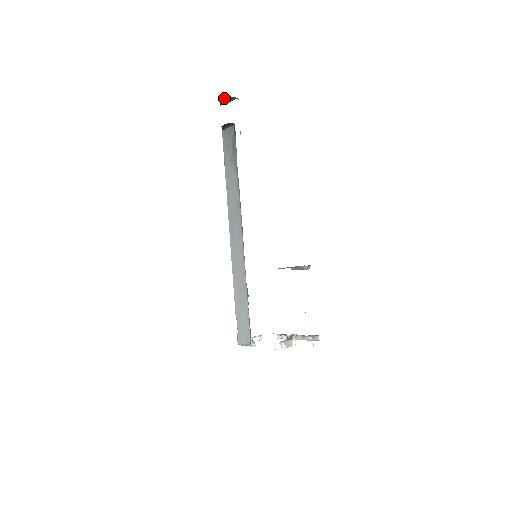
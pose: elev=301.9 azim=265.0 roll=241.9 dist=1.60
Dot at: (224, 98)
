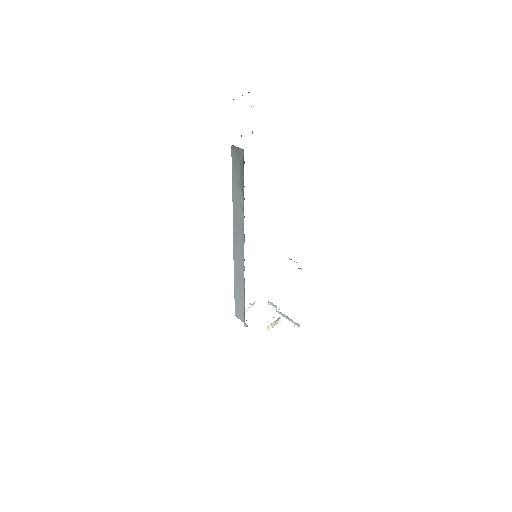
Dot at: occluded
